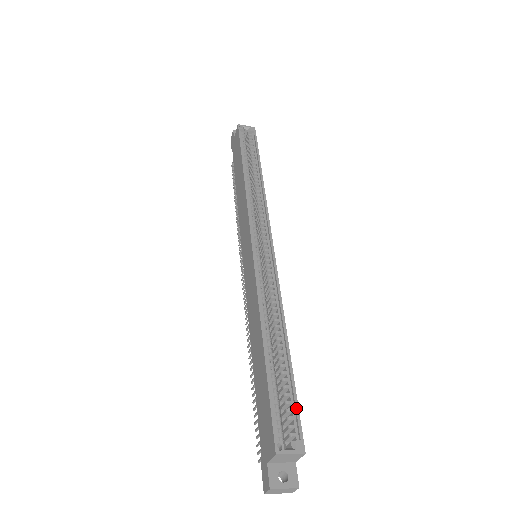
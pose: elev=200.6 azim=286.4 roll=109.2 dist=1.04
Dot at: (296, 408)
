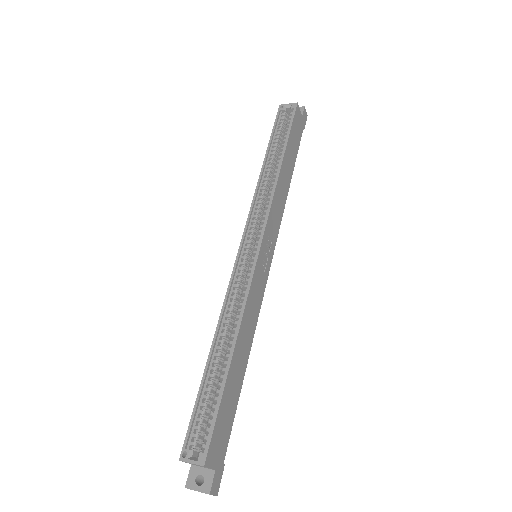
Dot at: (213, 421)
